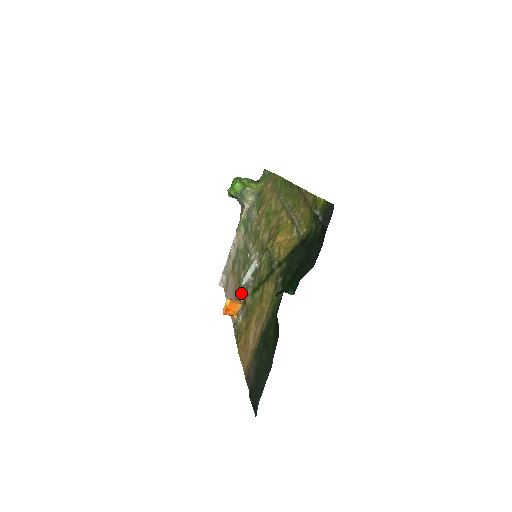
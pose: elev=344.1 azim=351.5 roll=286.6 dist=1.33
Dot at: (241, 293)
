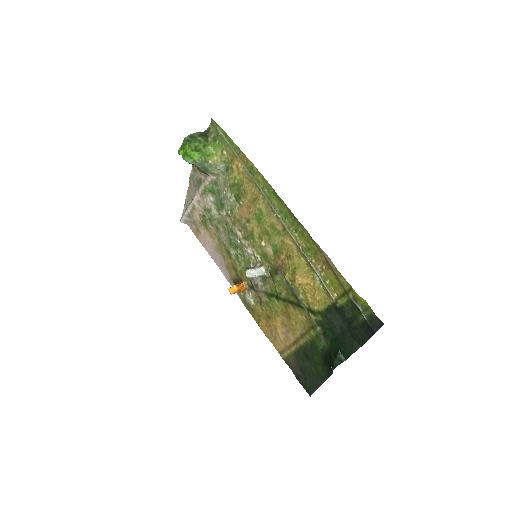
Dot at: (240, 273)
